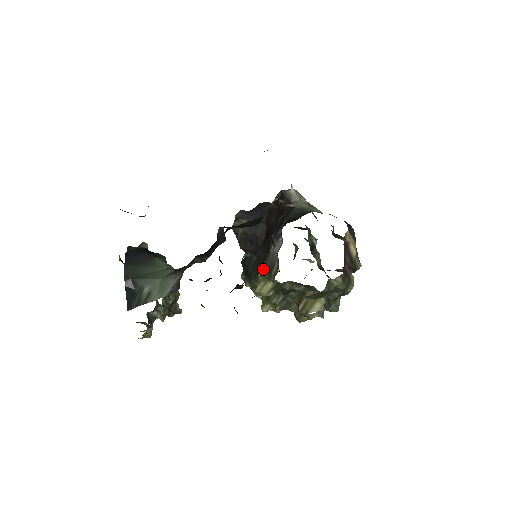
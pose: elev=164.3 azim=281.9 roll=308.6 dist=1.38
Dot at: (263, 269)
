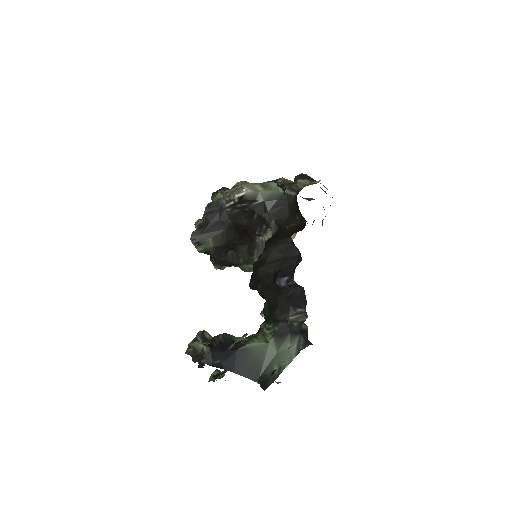
Dot at: (258, 256)
